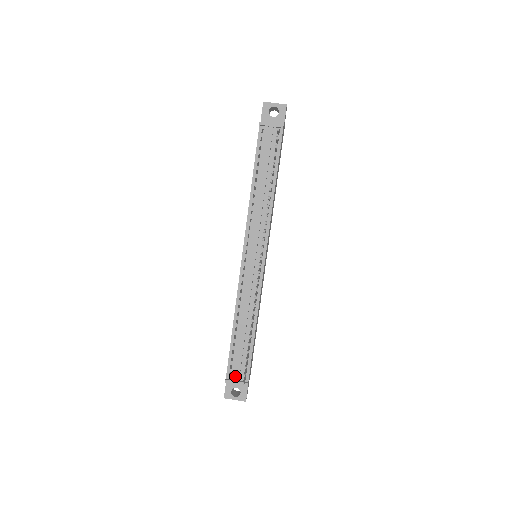
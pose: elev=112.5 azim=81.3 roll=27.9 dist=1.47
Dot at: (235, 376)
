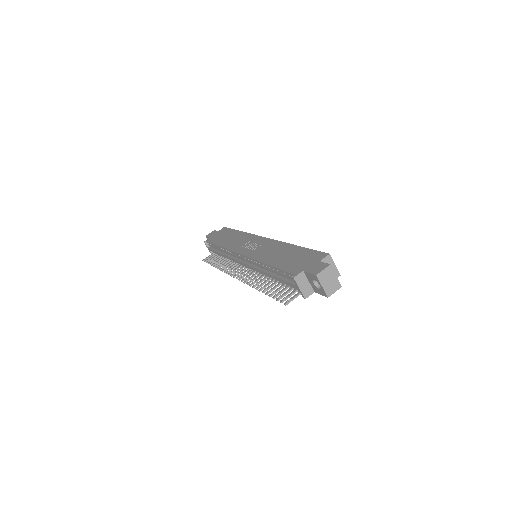
Dot at: (209, 248)
